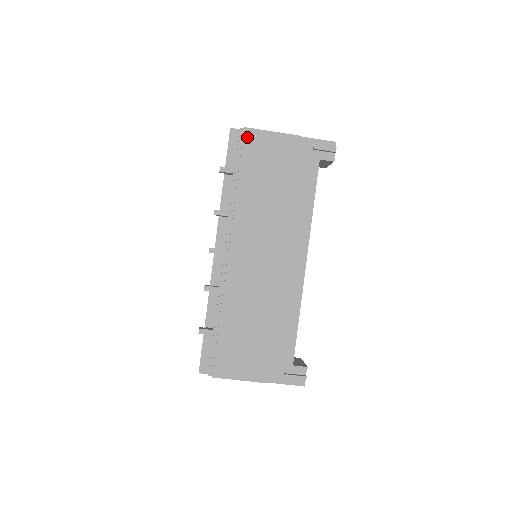
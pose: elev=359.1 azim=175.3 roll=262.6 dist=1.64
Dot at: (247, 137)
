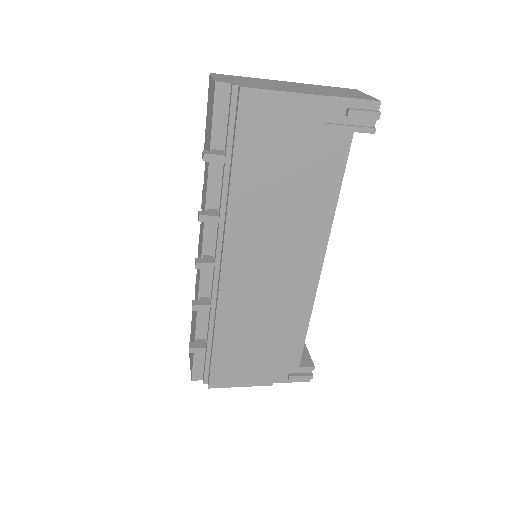
Dot at: (245, 103)
